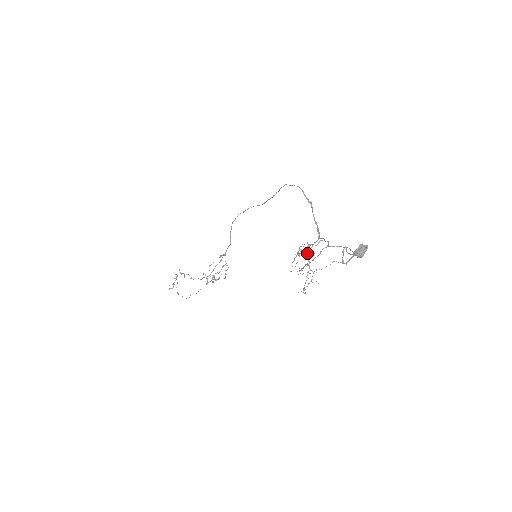
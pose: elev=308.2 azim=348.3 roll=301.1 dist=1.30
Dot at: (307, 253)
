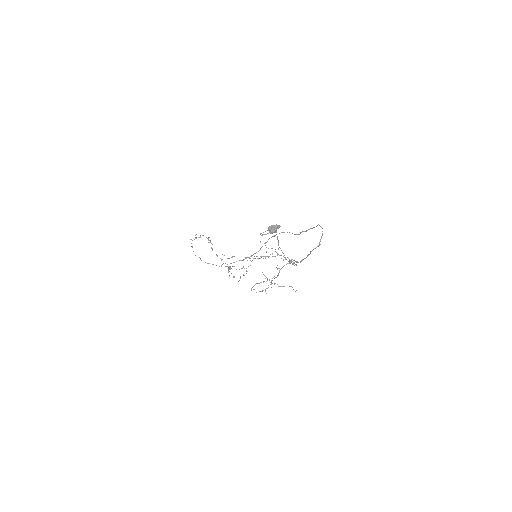
Dot at: (281, 268)
